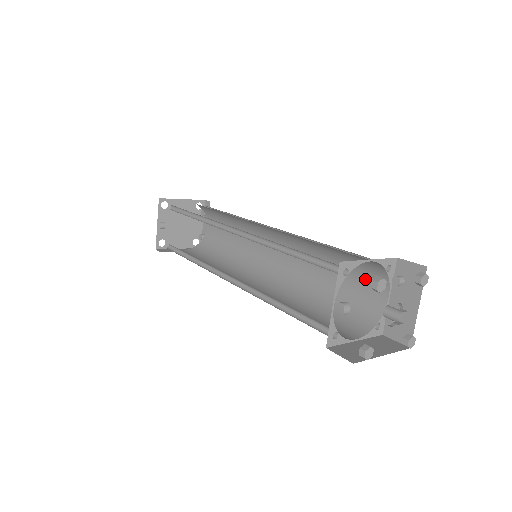
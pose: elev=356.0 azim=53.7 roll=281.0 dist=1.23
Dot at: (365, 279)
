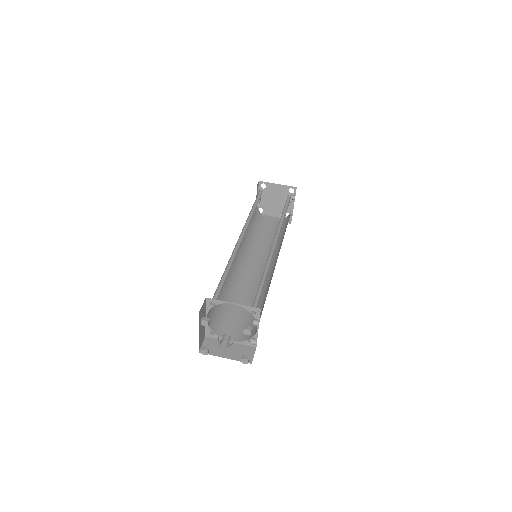
Dot at: occluded
